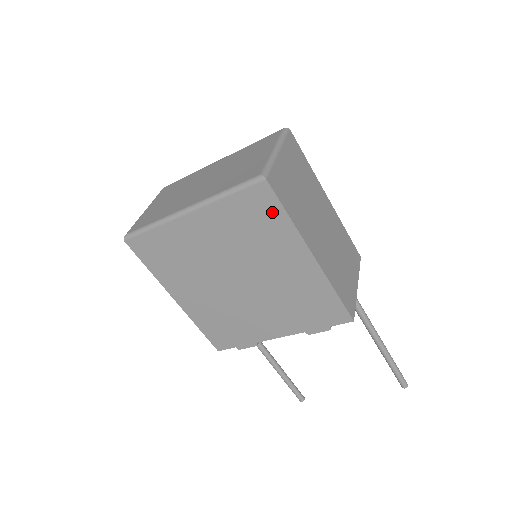
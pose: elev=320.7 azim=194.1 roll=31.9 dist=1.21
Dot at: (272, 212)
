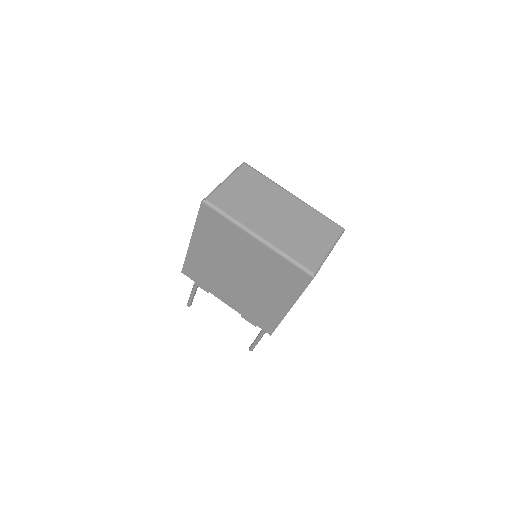
Dot at: (297, 285)
